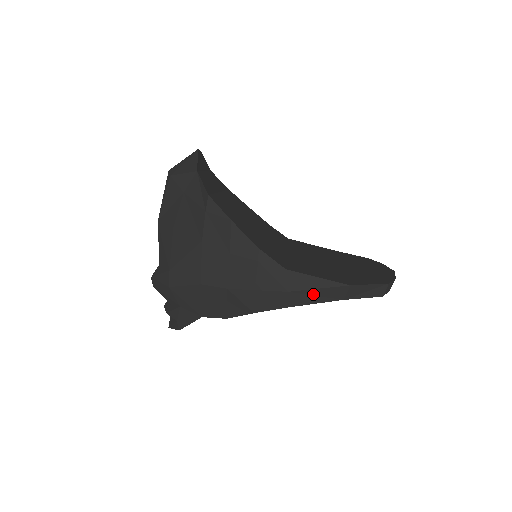
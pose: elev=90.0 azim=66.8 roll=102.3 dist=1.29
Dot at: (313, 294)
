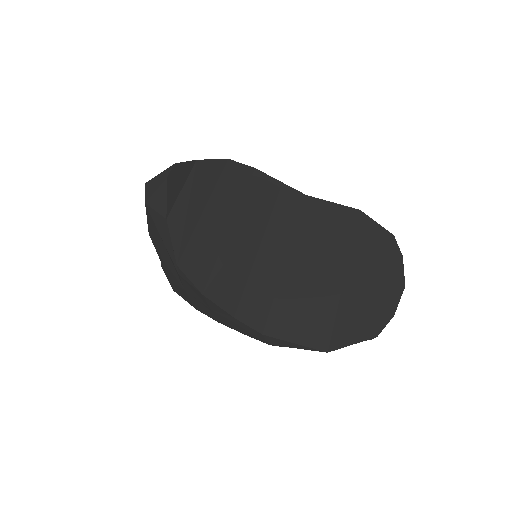
Dot at: occluded
